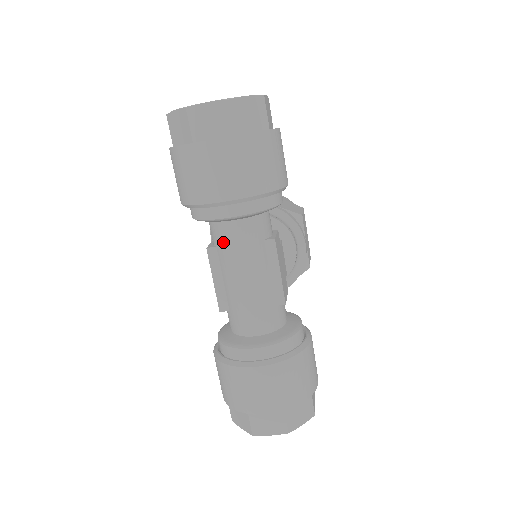
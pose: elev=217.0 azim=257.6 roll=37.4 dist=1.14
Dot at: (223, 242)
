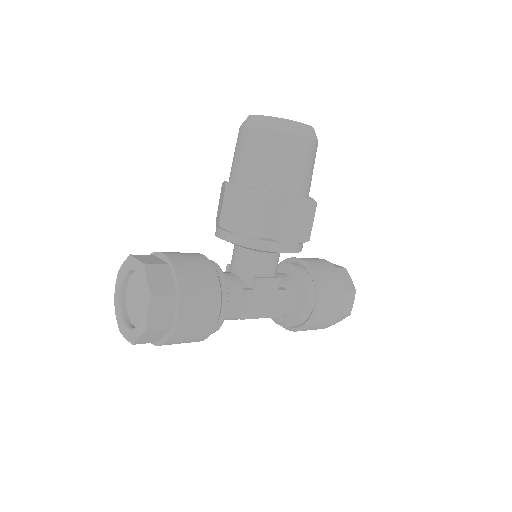
Dot at: occluded
